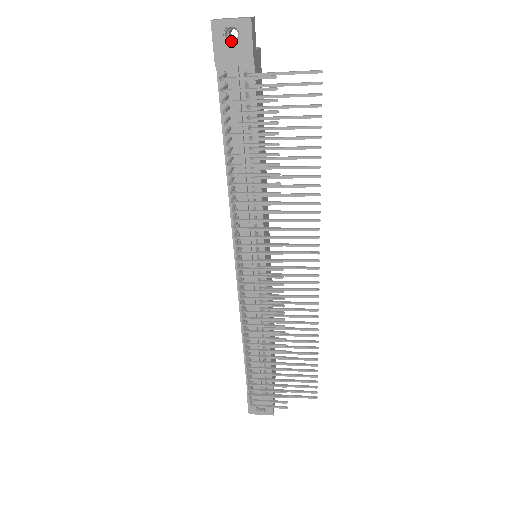
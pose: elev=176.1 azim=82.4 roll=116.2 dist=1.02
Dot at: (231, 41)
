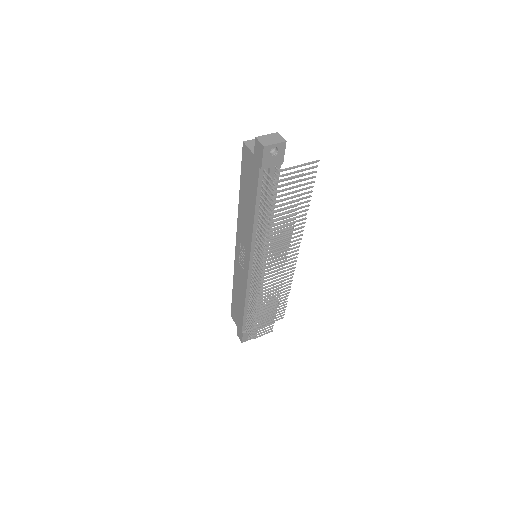
Dot at: (270, 153)
